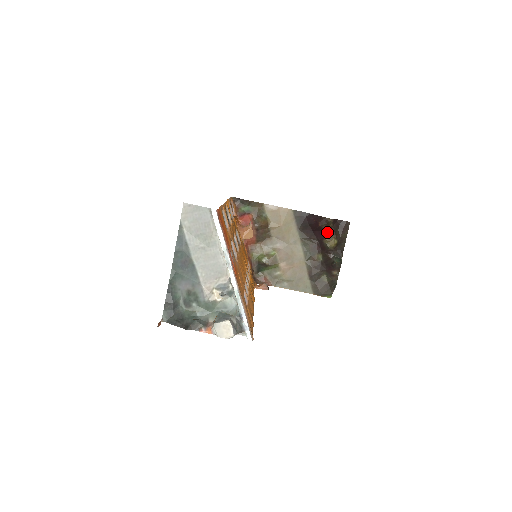
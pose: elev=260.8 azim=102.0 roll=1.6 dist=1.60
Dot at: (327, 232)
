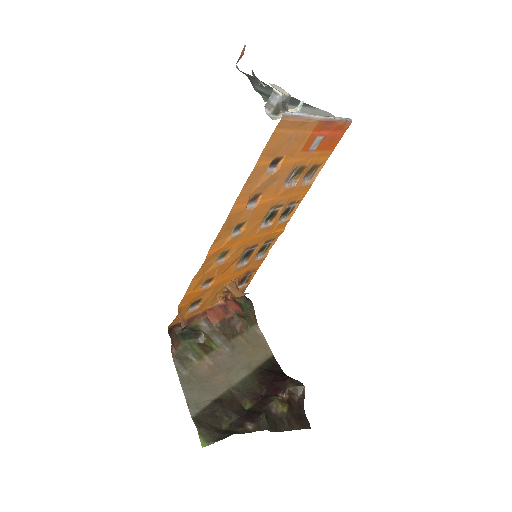
Dot at: (287, 393)
